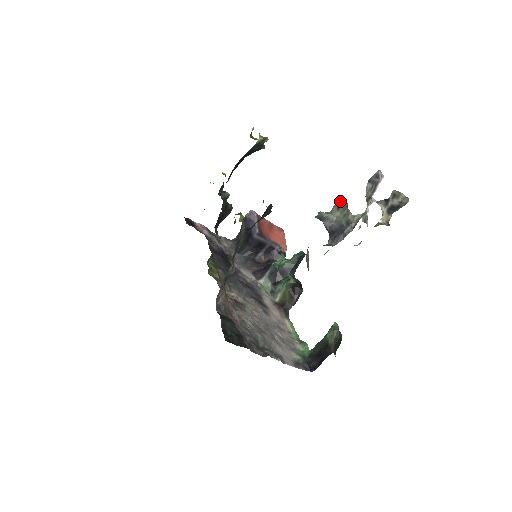
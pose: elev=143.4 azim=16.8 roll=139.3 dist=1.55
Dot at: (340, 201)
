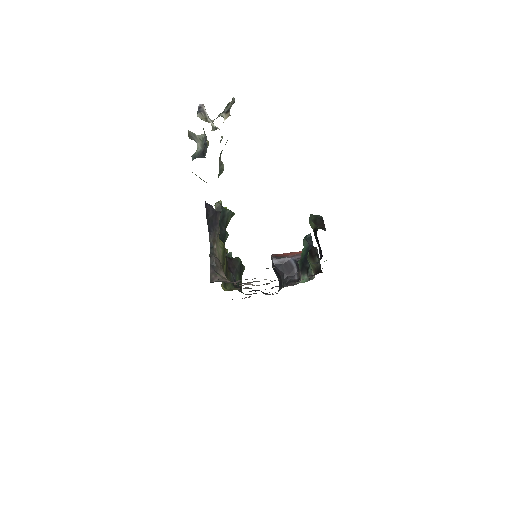
Dot at: (190, 137)
